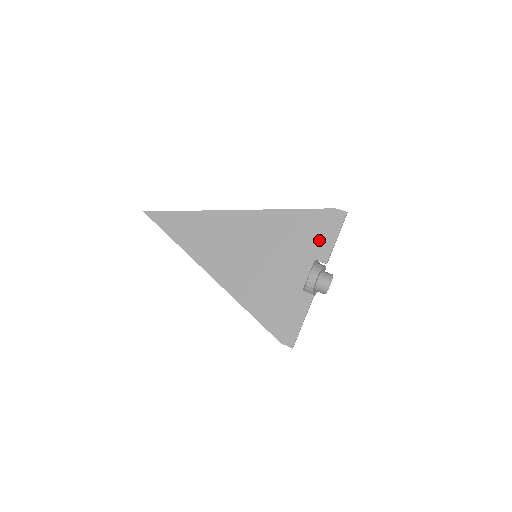
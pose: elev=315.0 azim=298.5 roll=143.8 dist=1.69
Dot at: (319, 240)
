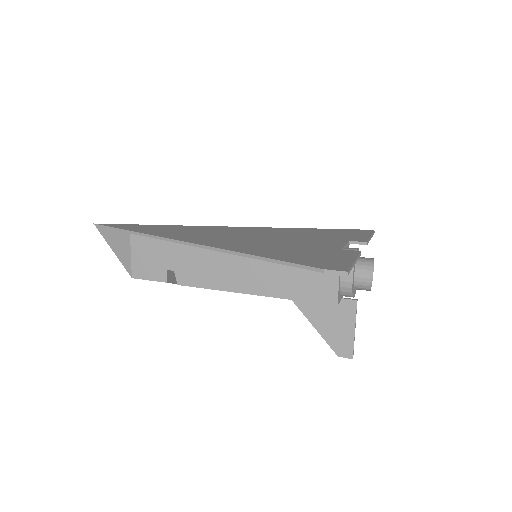
Dot at: (348, 236)
